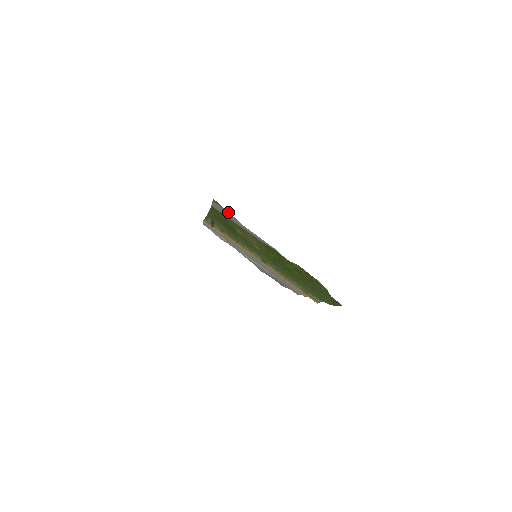
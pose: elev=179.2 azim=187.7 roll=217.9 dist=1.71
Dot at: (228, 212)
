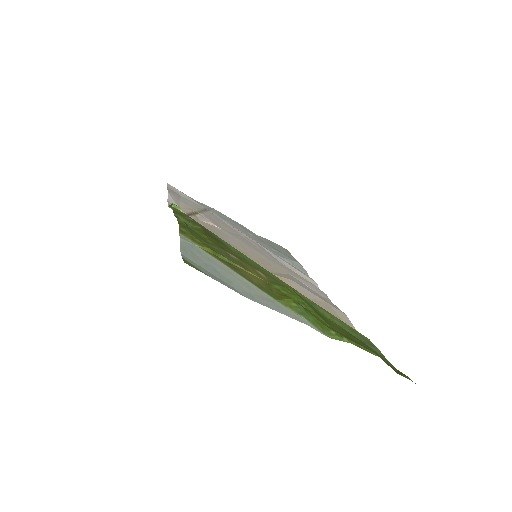
Dot at: (214, 279)
